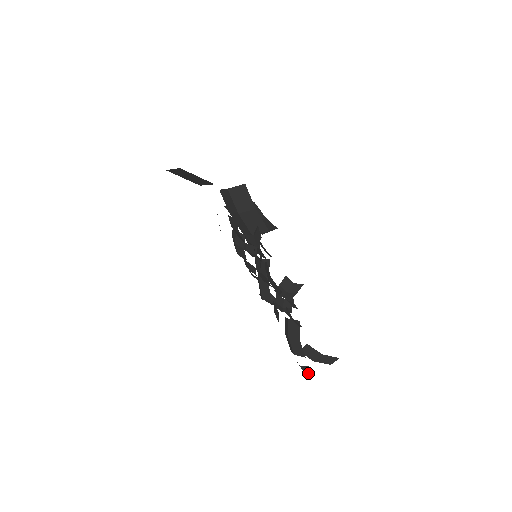
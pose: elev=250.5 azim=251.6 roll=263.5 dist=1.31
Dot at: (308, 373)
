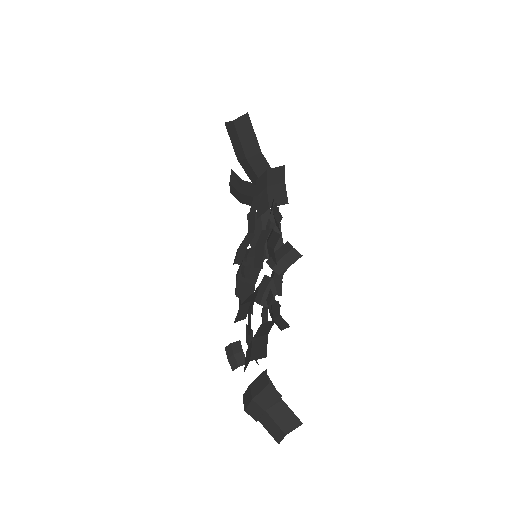
Dot at: (259, 389)
